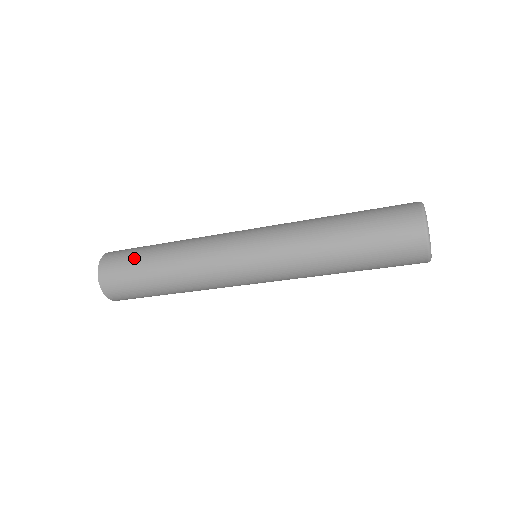
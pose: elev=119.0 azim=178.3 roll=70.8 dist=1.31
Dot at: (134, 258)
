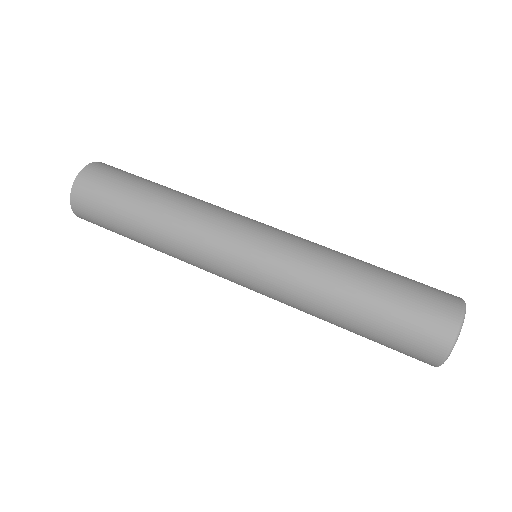
Dot at: (117, 195)
